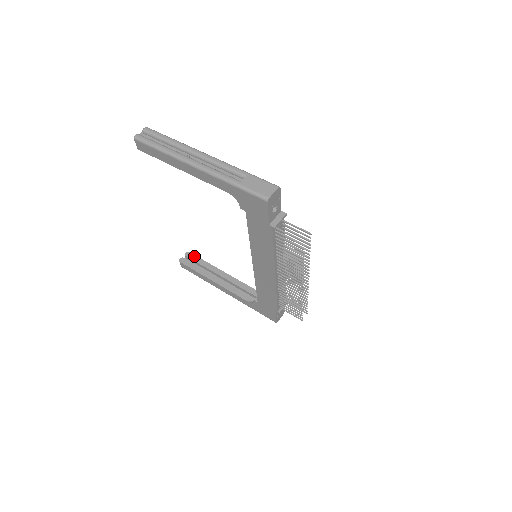
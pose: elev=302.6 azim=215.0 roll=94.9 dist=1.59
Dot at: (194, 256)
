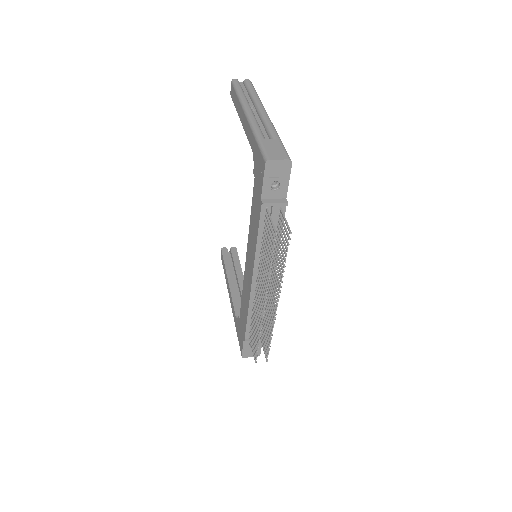
Dot at: (236, 254)
